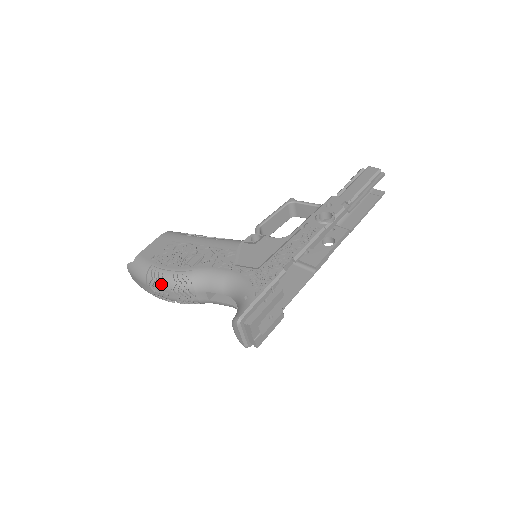
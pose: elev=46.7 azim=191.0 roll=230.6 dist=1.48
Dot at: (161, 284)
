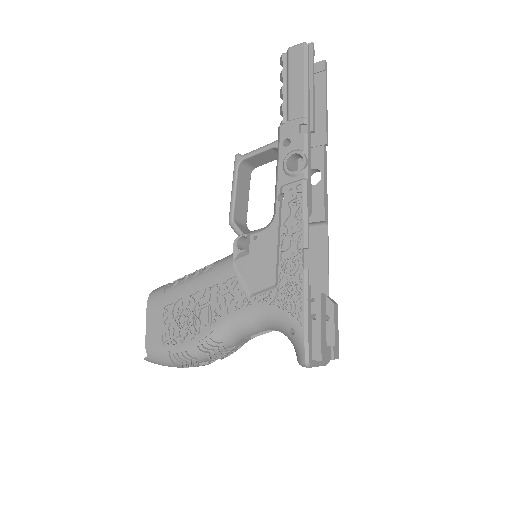
Dot at: occluded
